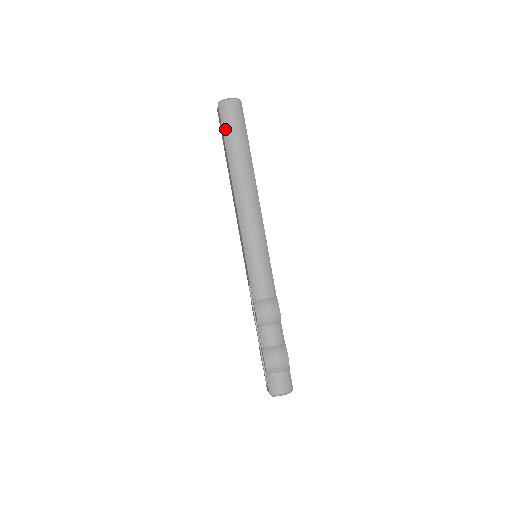
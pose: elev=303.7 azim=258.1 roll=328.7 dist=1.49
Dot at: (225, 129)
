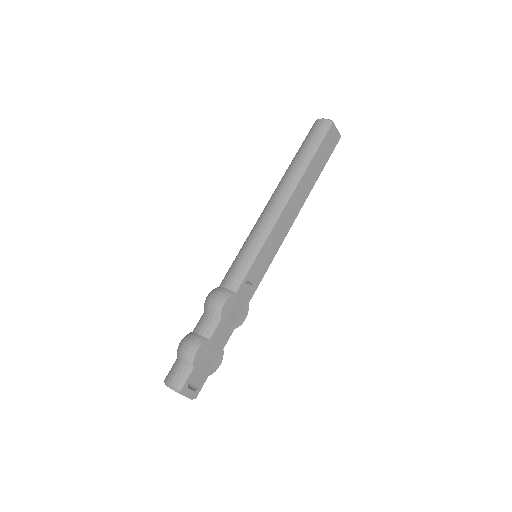
Dot at: (303, 141)
